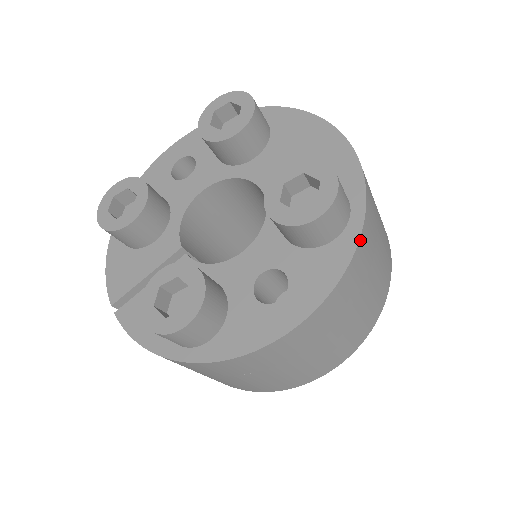
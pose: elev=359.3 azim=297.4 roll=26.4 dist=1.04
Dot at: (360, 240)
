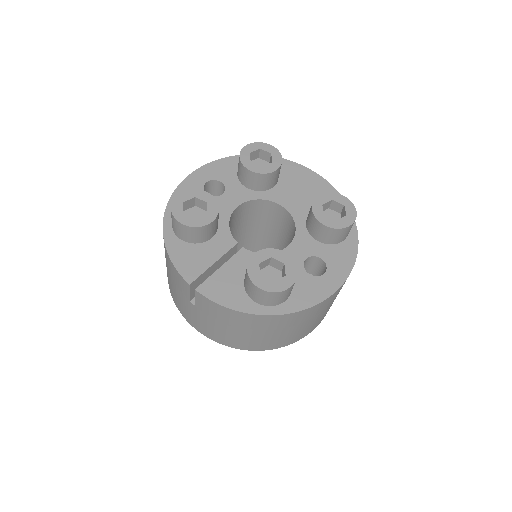
Dot at: (358, 241)
